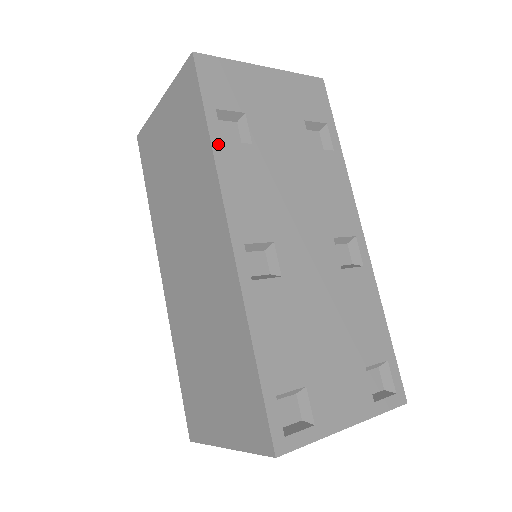
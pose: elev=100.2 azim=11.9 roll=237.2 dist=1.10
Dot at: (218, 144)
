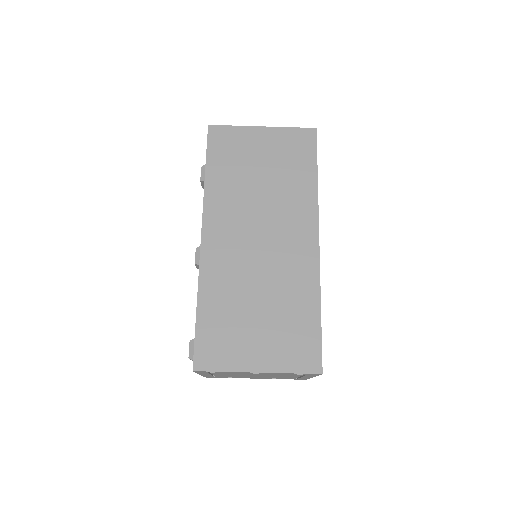
Dot at: (317, 185)
